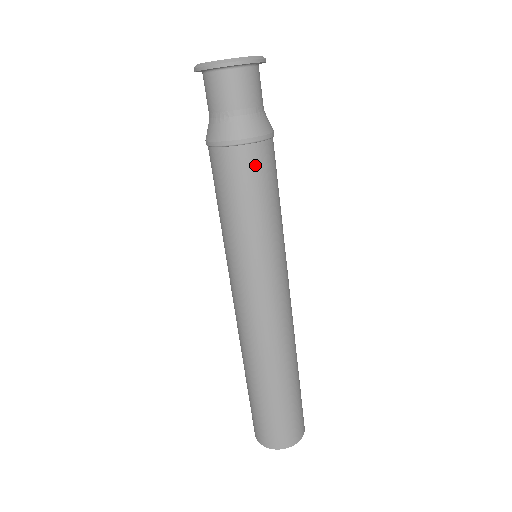
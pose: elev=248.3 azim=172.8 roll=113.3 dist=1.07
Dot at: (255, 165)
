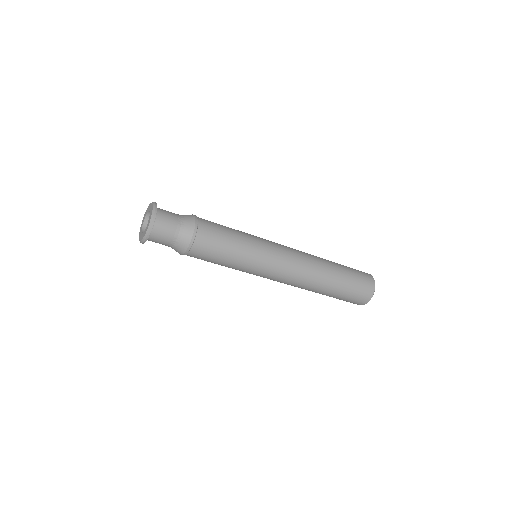
Dot at: (207, 240)
